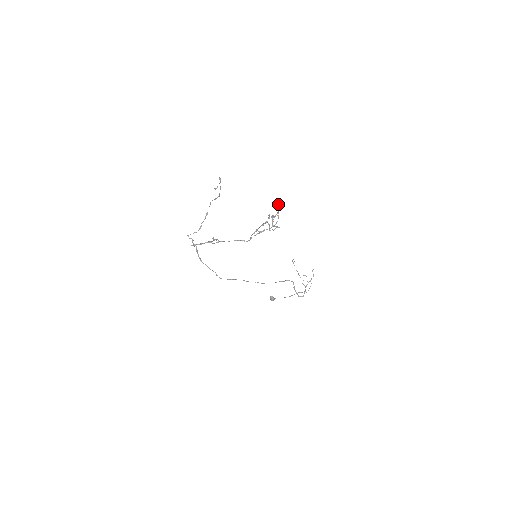
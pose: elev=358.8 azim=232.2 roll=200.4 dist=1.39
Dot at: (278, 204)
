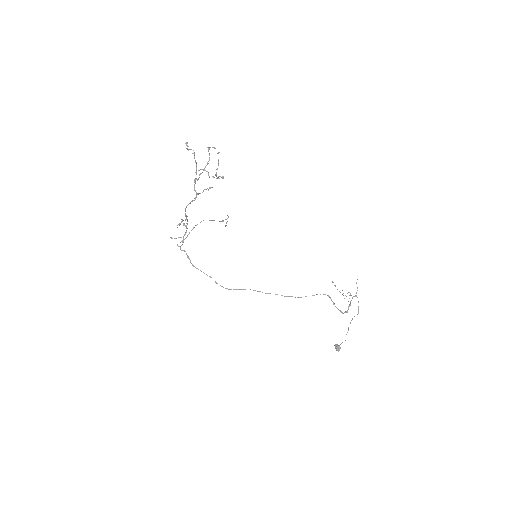
Dot at: (207, 147)
